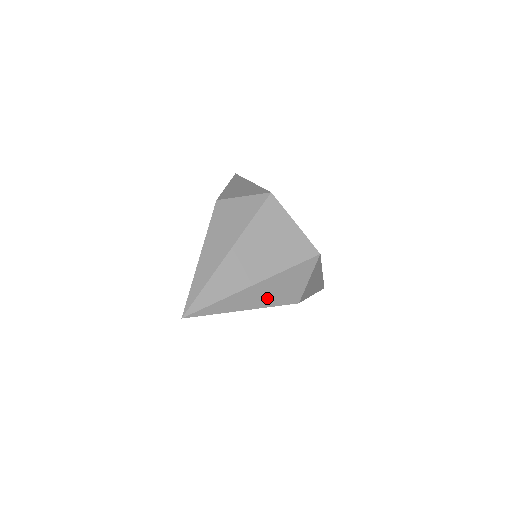
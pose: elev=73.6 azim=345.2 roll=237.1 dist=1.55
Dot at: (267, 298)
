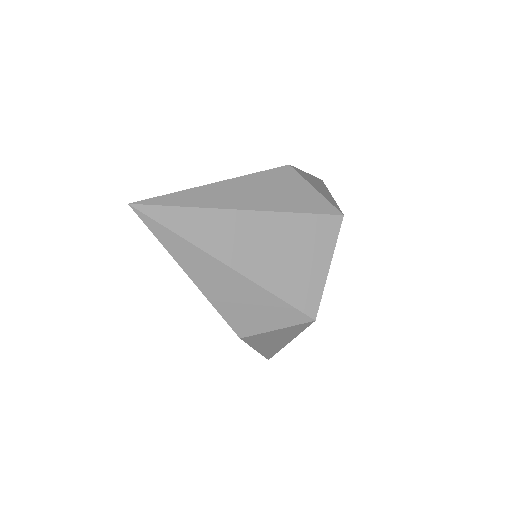
Dot at: (222, 295)
